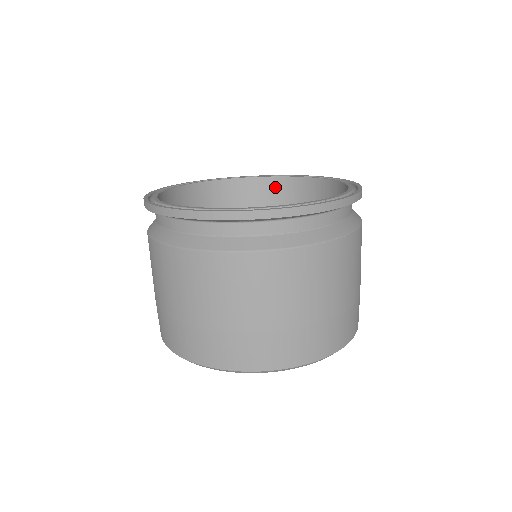
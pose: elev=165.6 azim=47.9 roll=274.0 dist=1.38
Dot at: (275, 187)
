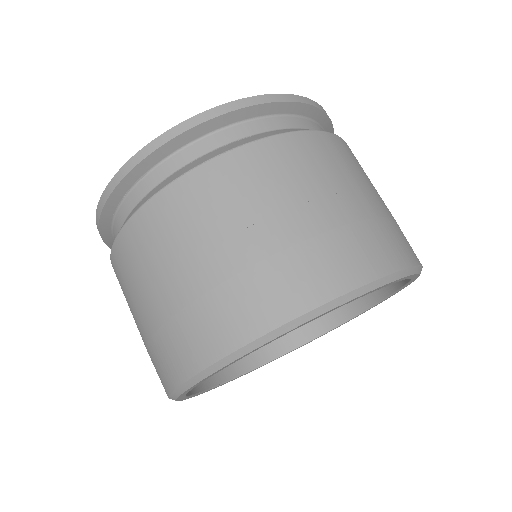
Dot at: occluded
